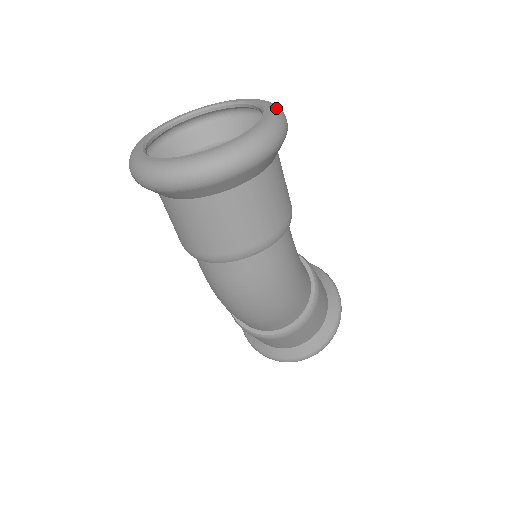
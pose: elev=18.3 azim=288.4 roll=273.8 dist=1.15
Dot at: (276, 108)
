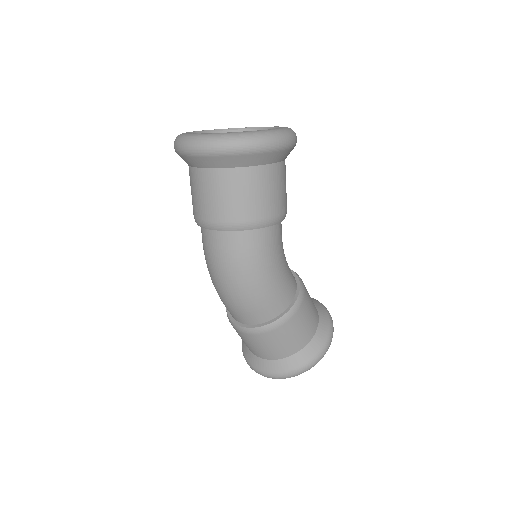
Dot at: (285, 130)
